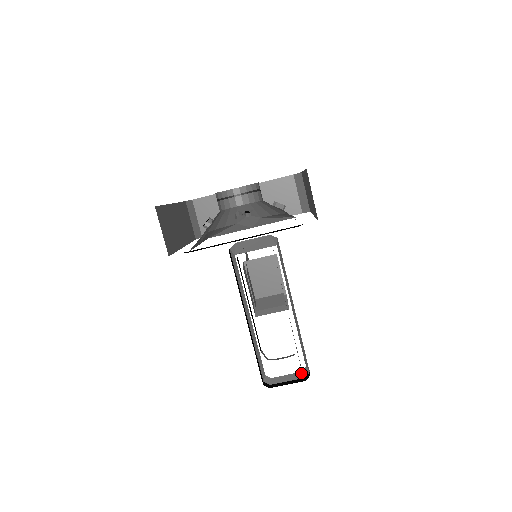
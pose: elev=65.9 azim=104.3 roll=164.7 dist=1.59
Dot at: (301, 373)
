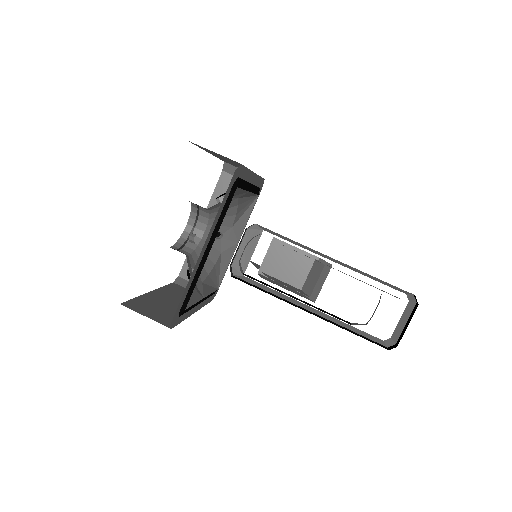
Dot at: (409, 304)
